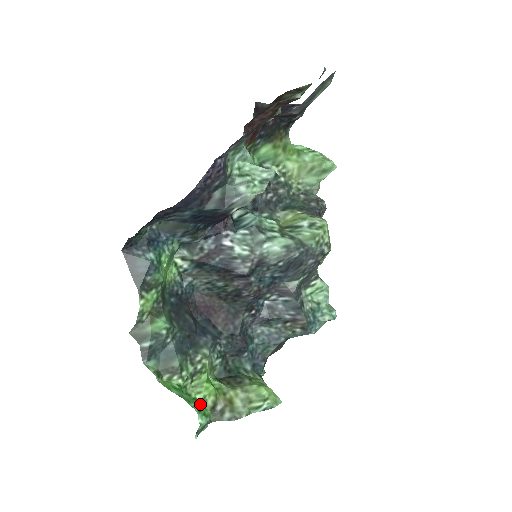
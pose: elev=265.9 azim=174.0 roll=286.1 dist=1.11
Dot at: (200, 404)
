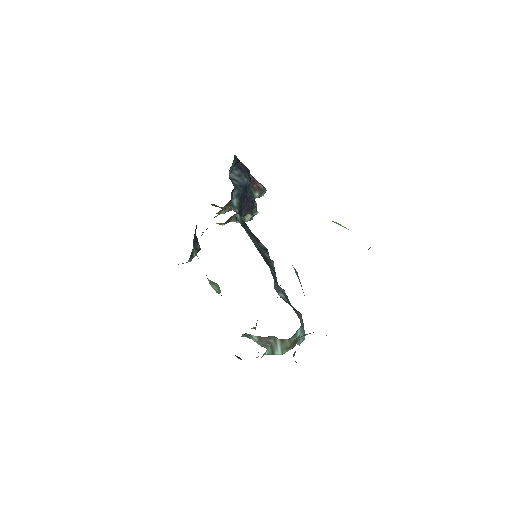
Dot at: occluded
